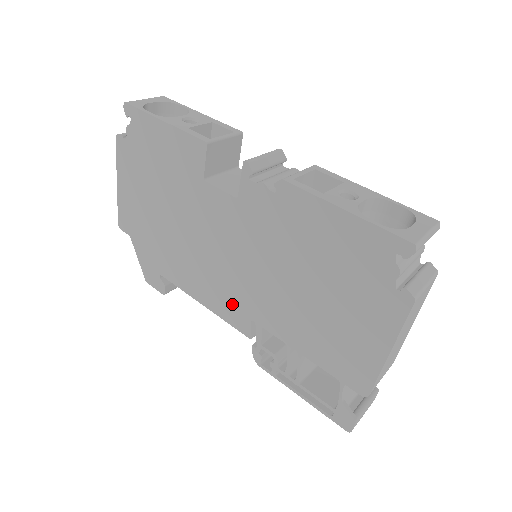
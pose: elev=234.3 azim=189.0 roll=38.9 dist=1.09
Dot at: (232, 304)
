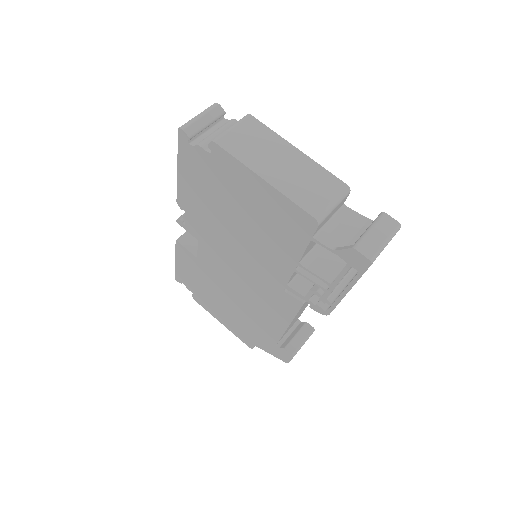
Dot at: (276, 299)
